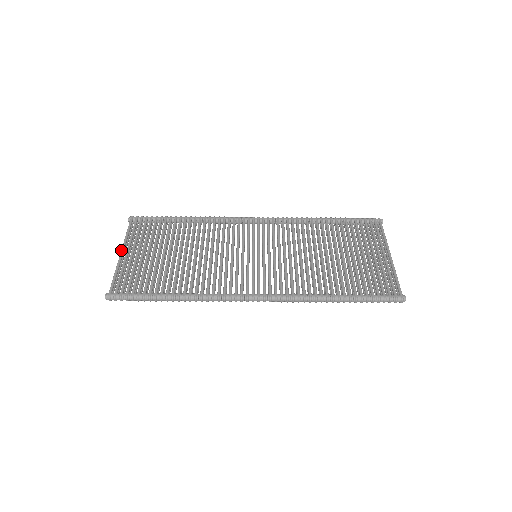
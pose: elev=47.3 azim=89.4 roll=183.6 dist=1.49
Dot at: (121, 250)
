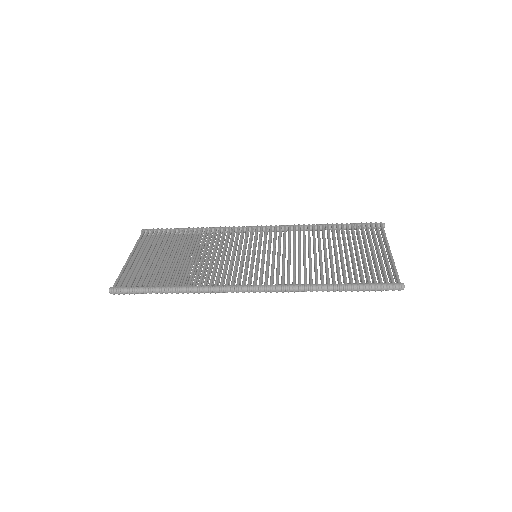
Dot at: (130, 254)
